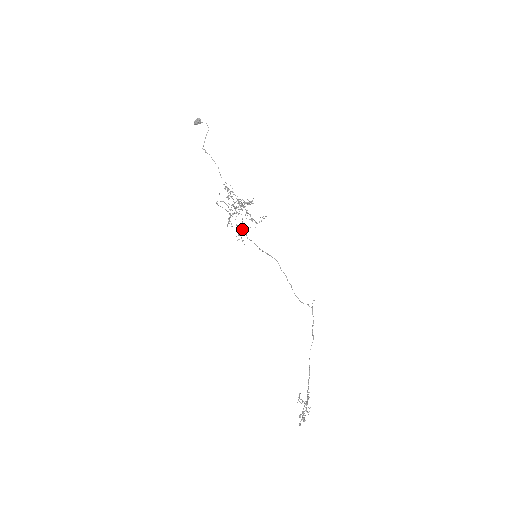
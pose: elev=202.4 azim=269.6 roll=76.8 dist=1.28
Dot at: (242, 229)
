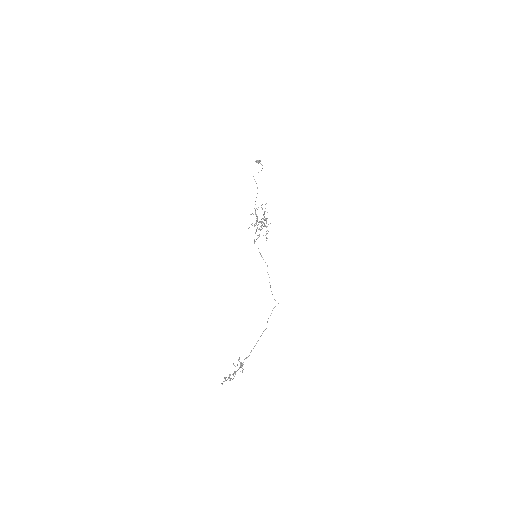
Dot at: occluded
